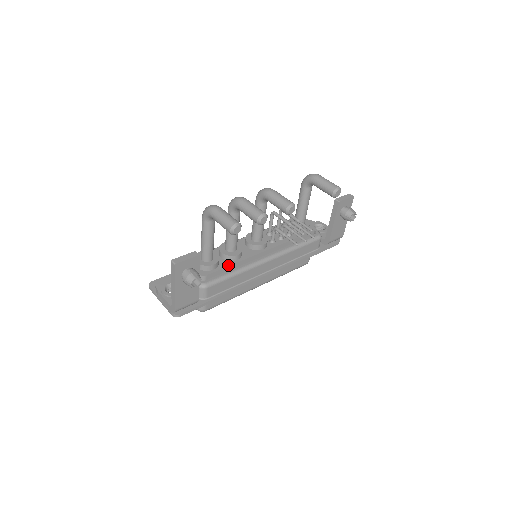
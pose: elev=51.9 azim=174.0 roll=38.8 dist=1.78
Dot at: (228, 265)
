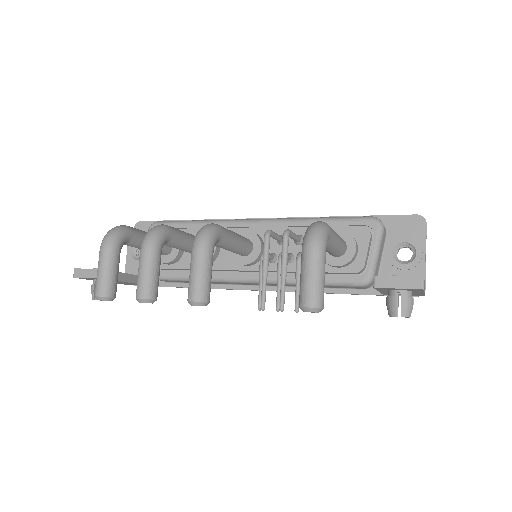
Dot at: (188, 267)
